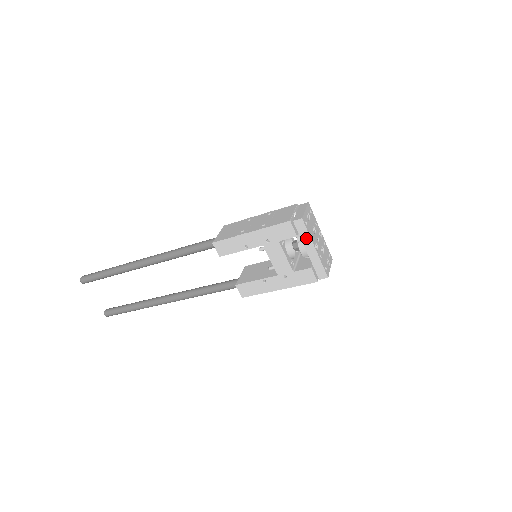
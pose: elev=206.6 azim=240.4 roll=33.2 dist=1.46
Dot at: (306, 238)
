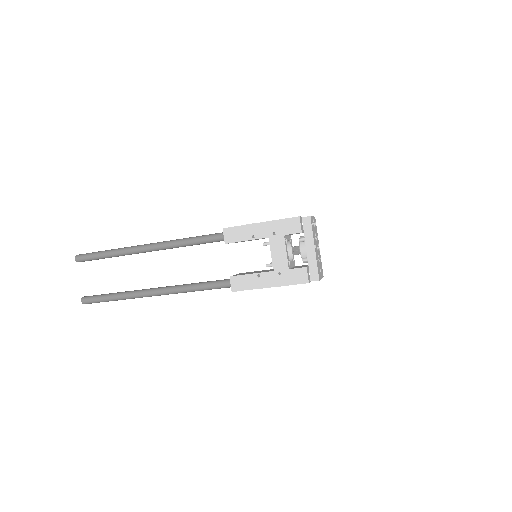
Dot at: (309, 236)
